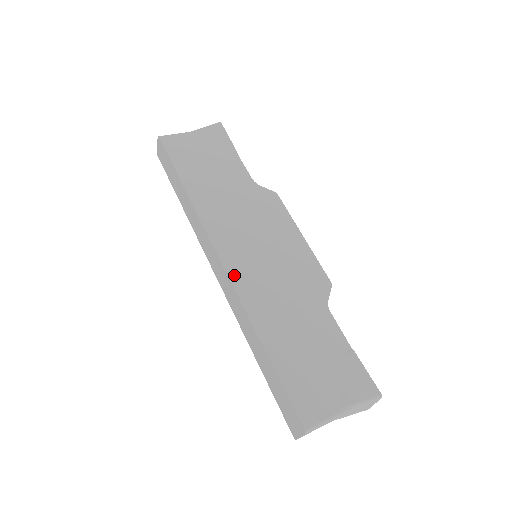
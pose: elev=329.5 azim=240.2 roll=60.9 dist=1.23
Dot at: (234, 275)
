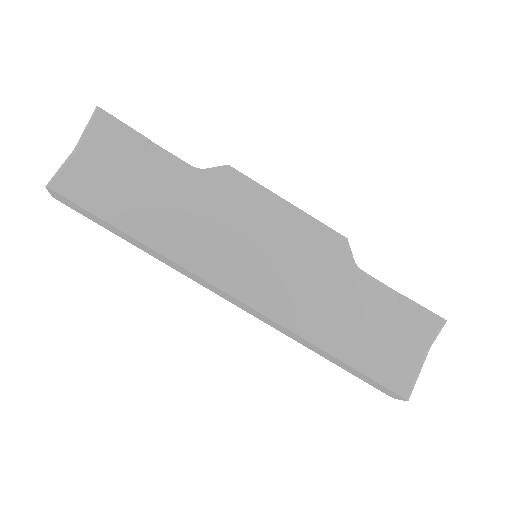
Dot at: (258, 304)
